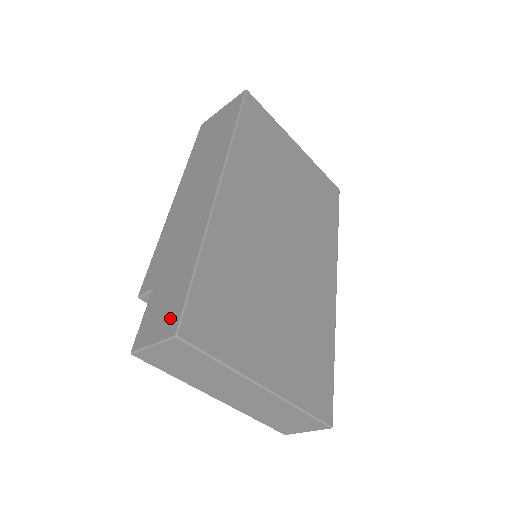
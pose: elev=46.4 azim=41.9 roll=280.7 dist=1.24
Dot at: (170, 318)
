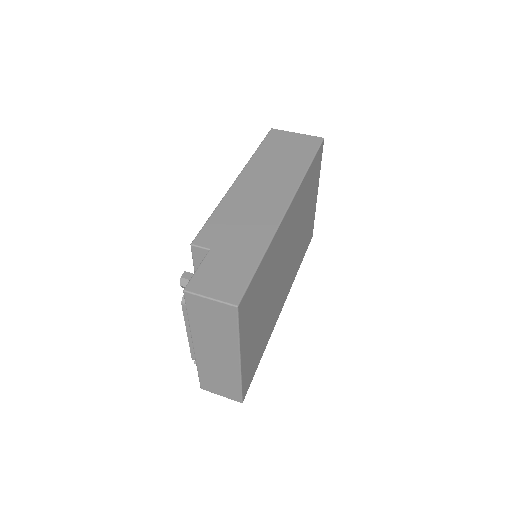
Dot at: (232, 288)
